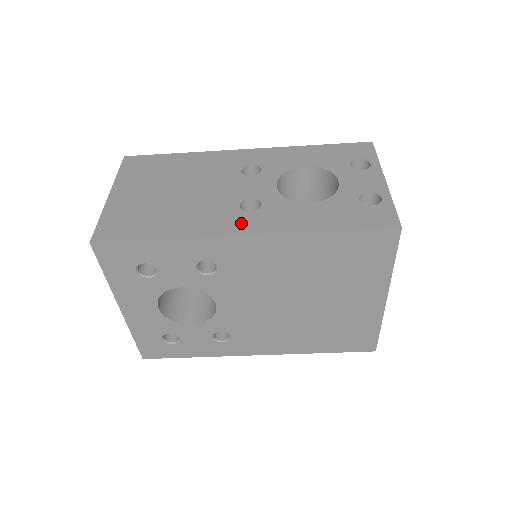
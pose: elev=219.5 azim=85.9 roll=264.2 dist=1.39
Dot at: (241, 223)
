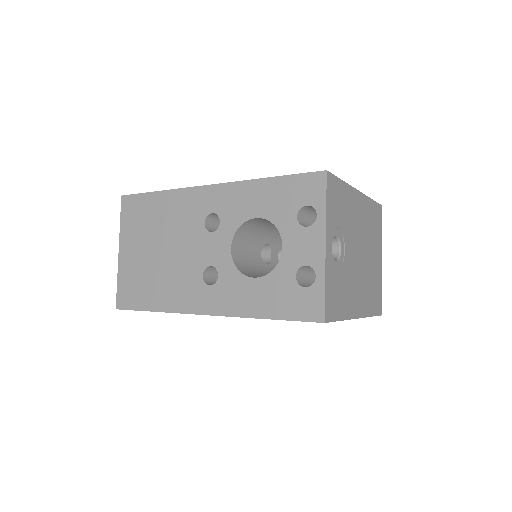
Dot at: (203, 300)
